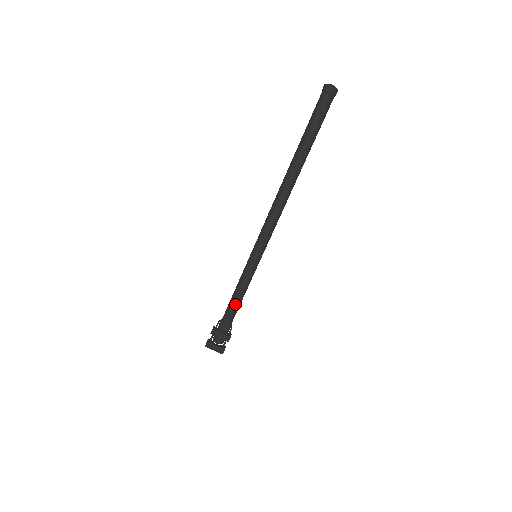
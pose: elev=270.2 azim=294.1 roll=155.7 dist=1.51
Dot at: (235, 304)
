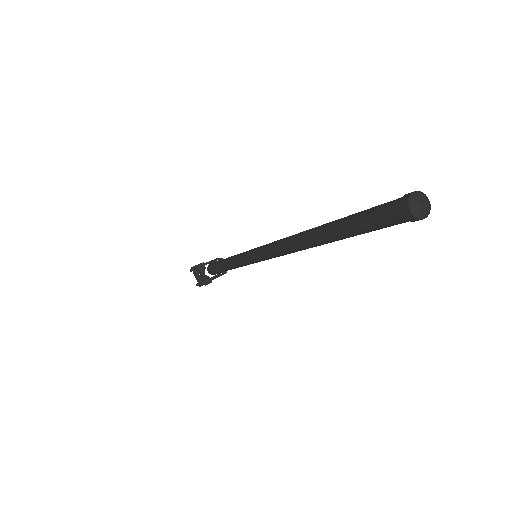
Dot at: (227, 266)
